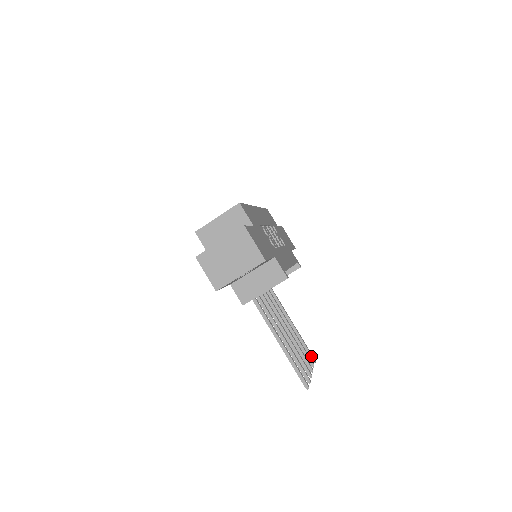
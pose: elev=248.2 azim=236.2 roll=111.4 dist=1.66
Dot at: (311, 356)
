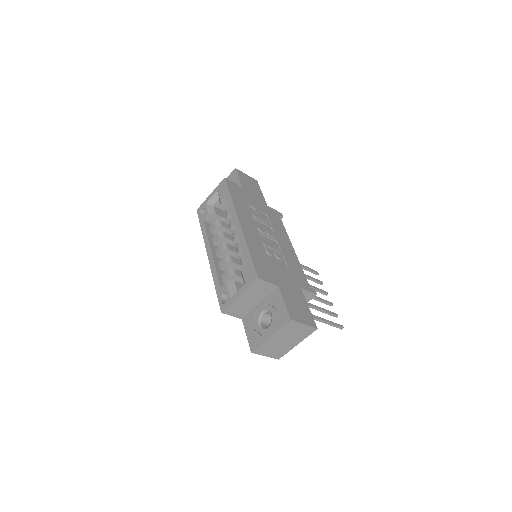
Dot at: (315, 273)
